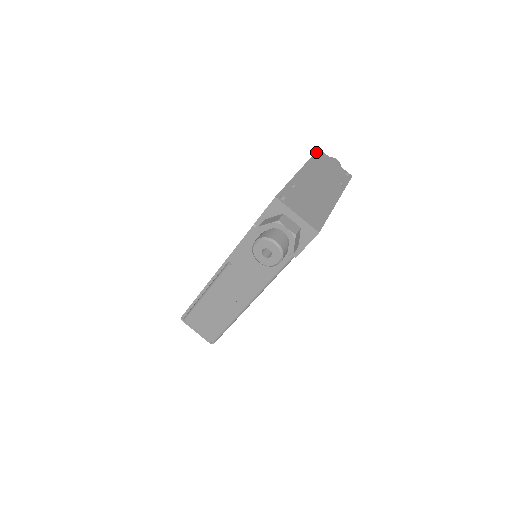
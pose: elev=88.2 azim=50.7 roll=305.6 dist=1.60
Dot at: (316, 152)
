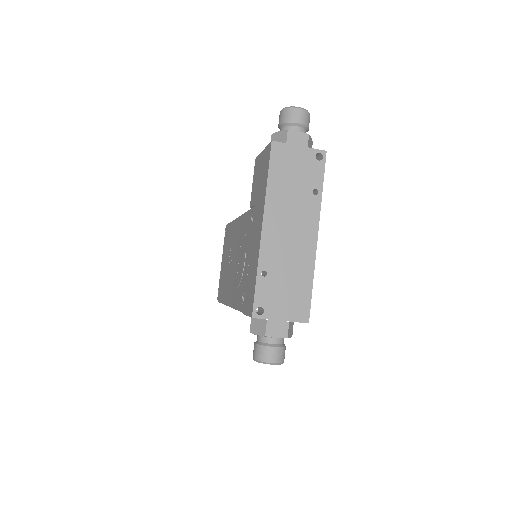
Dot at: (270, 157)
